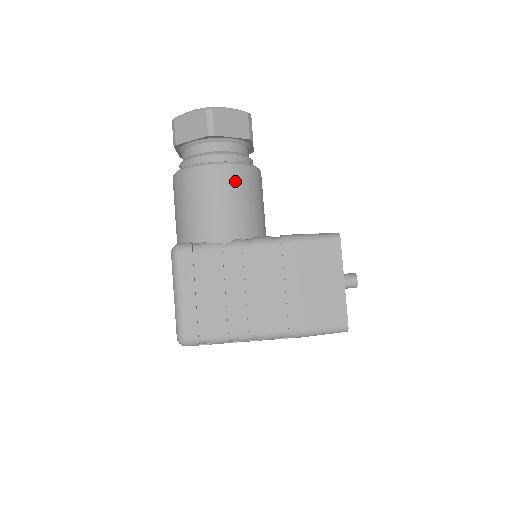
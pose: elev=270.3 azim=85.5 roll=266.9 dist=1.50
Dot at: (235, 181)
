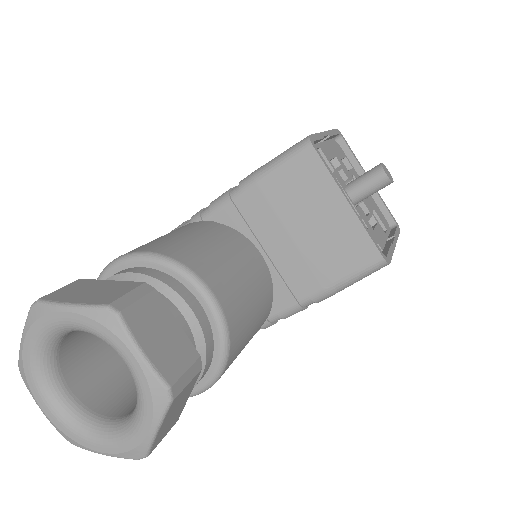
Dot at: occluded
